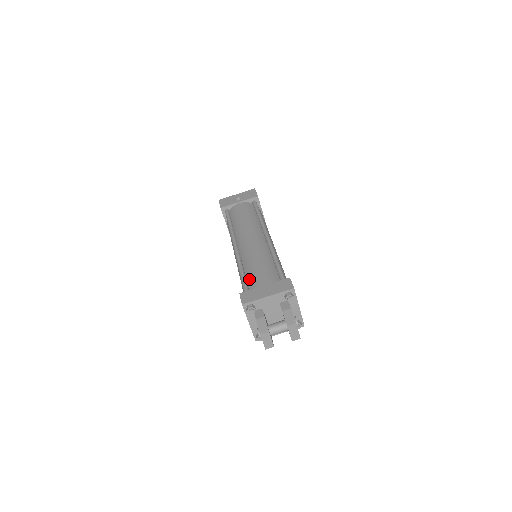
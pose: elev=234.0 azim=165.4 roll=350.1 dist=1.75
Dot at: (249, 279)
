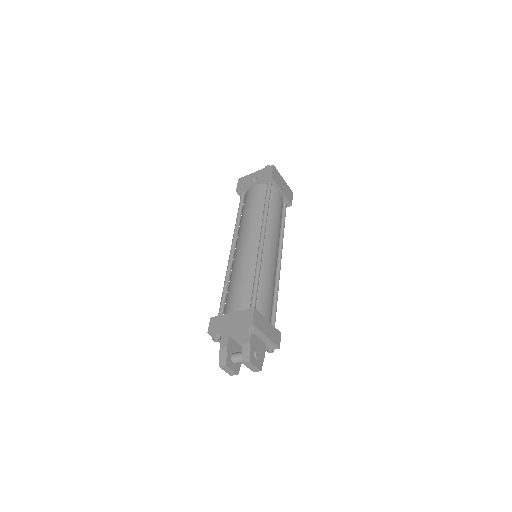
Dot at: (227, 298)
